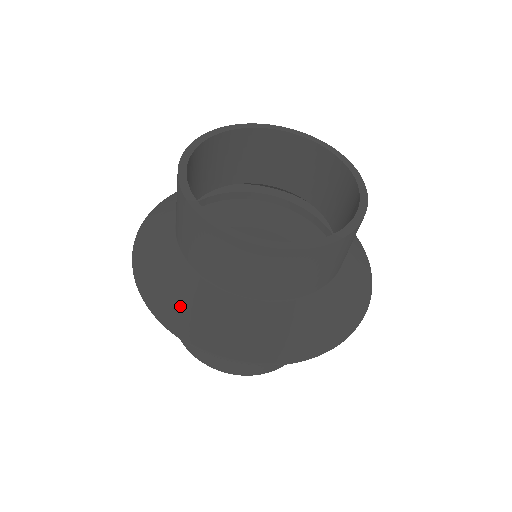
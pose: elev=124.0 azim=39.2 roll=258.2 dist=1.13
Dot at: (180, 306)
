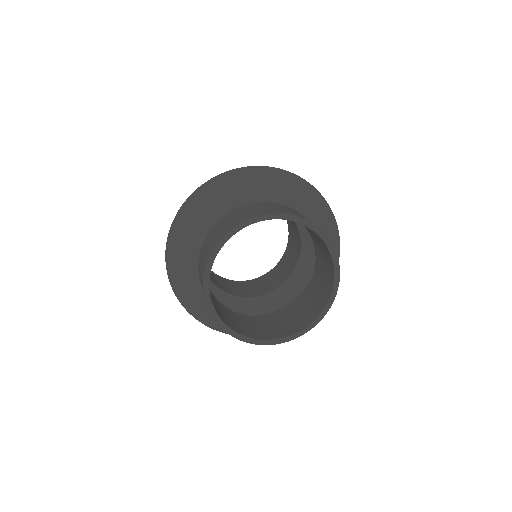
Dot at: (181, 278)
